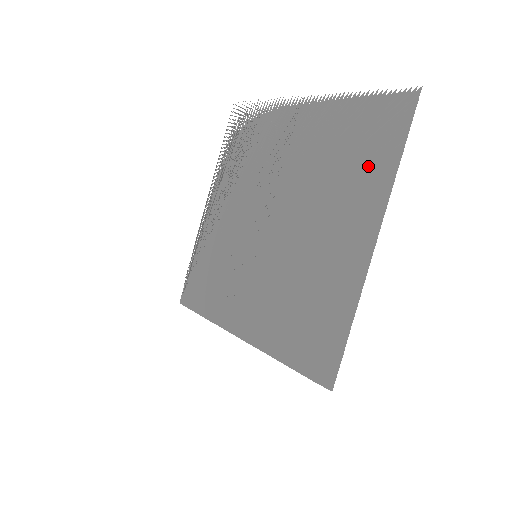
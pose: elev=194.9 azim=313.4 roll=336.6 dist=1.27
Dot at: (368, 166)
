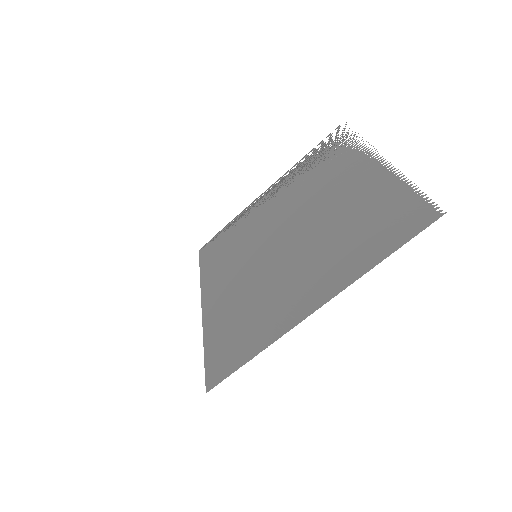
Dot at: (362, 248)
